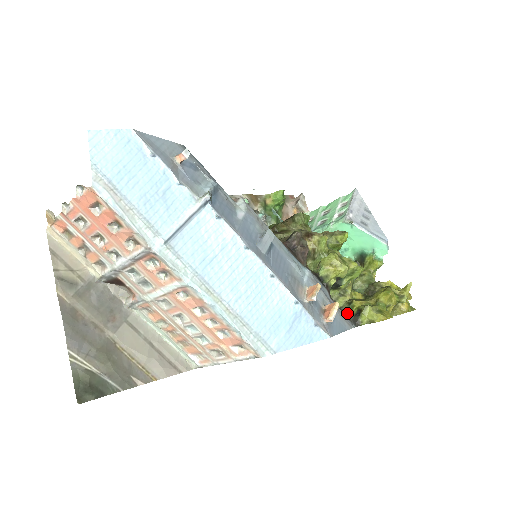
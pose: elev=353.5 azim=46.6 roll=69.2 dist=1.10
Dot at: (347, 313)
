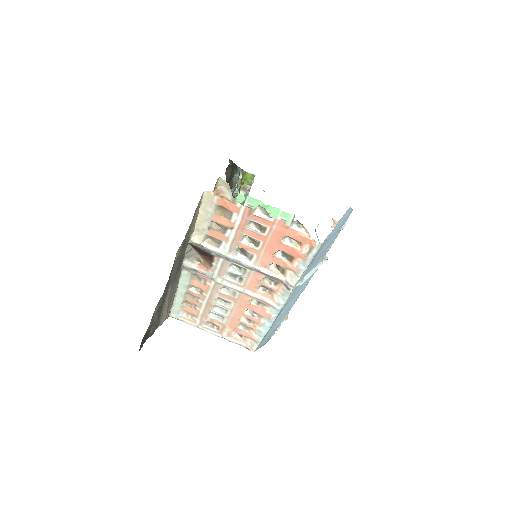
Dot at: occluded
